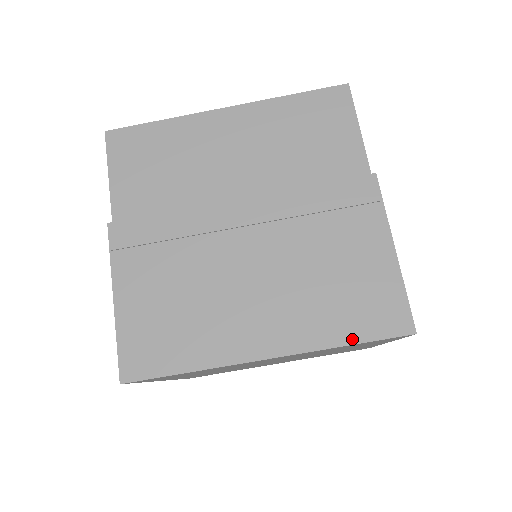
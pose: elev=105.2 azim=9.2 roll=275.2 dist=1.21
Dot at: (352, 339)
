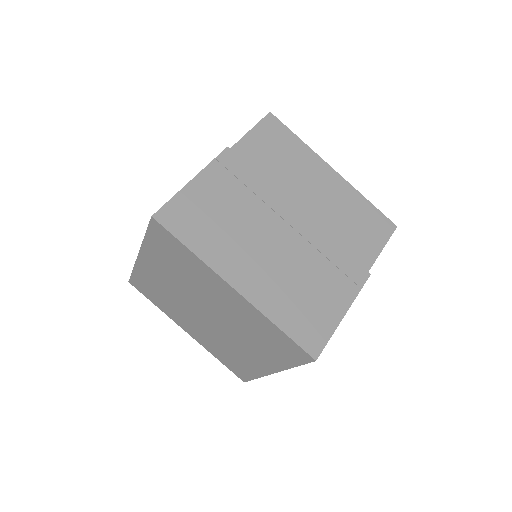
Dot at: (284, 328)
